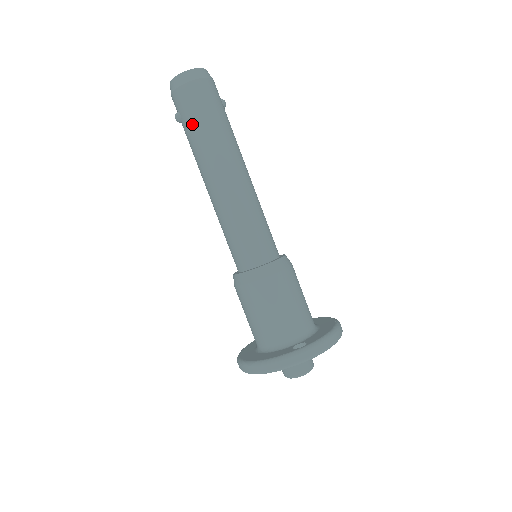
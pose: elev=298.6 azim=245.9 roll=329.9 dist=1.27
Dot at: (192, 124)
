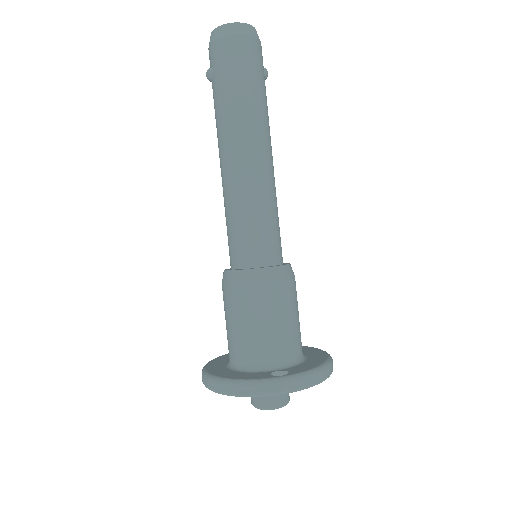
Dot at: (223, 84)
